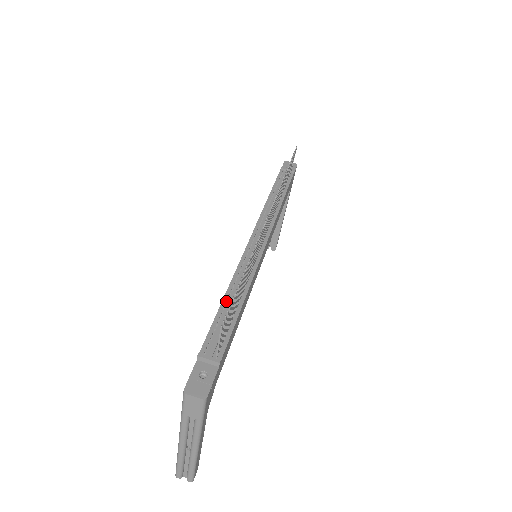
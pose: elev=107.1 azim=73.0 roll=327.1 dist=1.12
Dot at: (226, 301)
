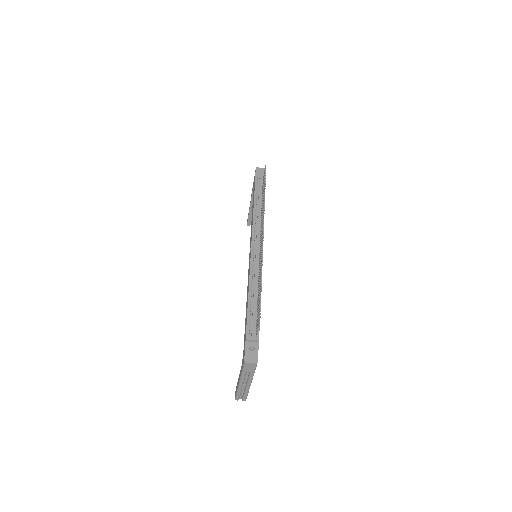
Dot at: (250, 299)
